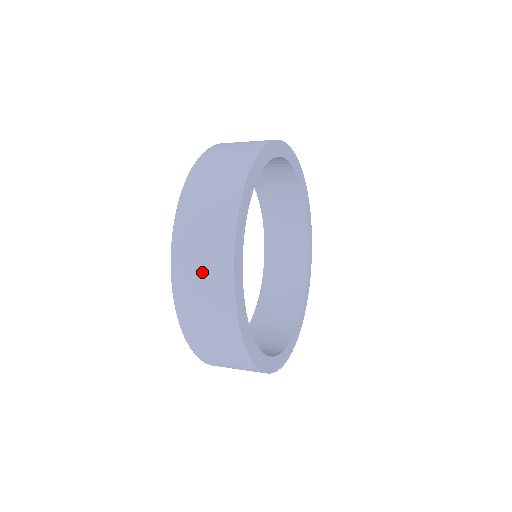
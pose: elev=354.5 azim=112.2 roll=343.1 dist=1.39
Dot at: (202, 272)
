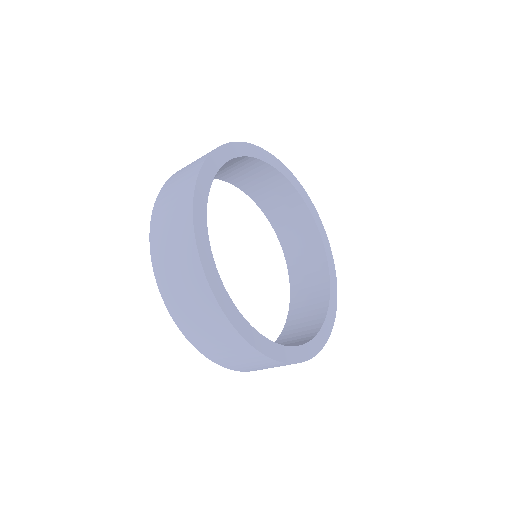
Dot at: occluded
